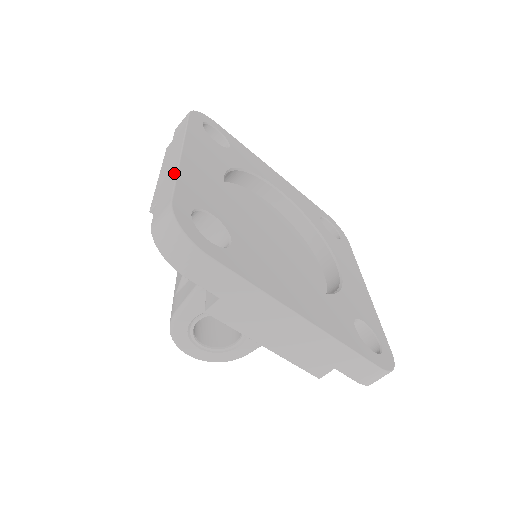
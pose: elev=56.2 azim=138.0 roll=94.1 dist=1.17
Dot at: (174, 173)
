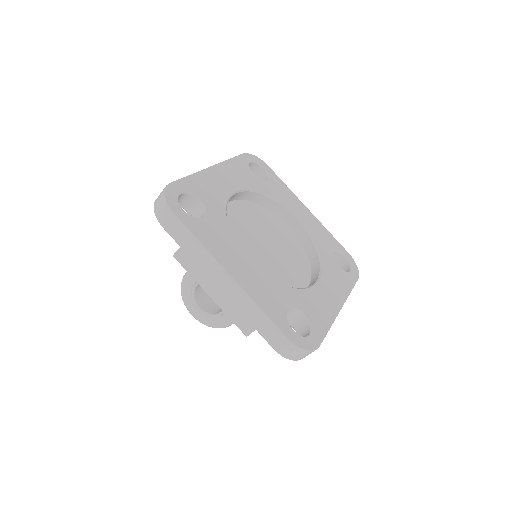
Dot at: (192, 175)
